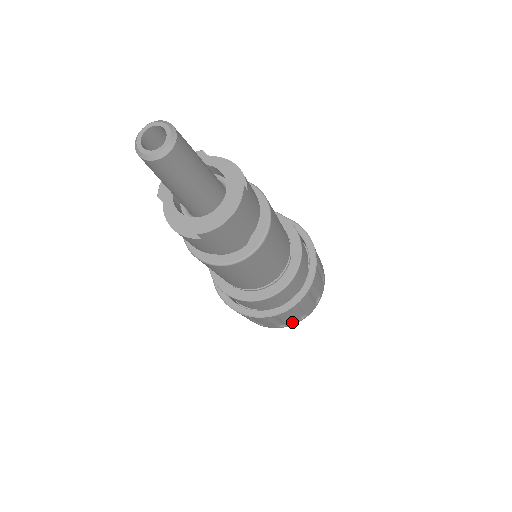
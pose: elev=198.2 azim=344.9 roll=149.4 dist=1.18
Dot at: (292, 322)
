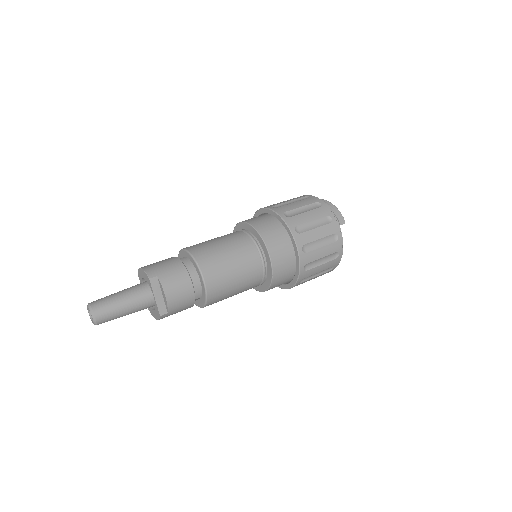
Dot at: occluded
